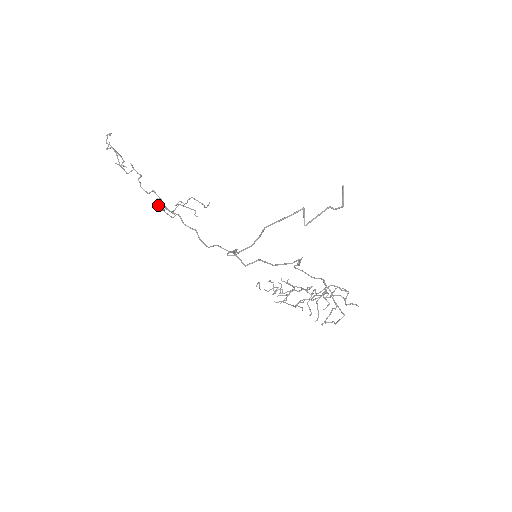
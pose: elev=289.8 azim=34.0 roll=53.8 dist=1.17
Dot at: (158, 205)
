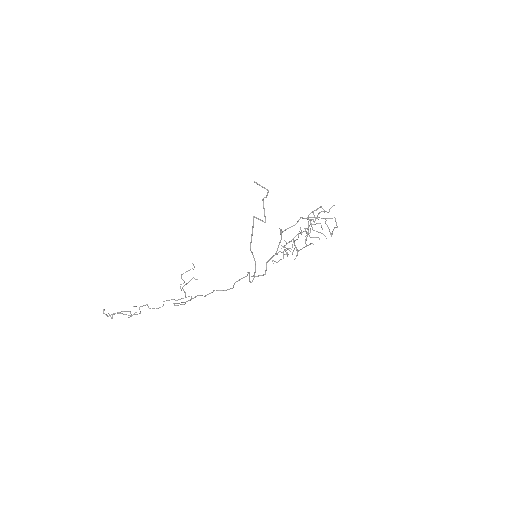
Dot at: occluded
